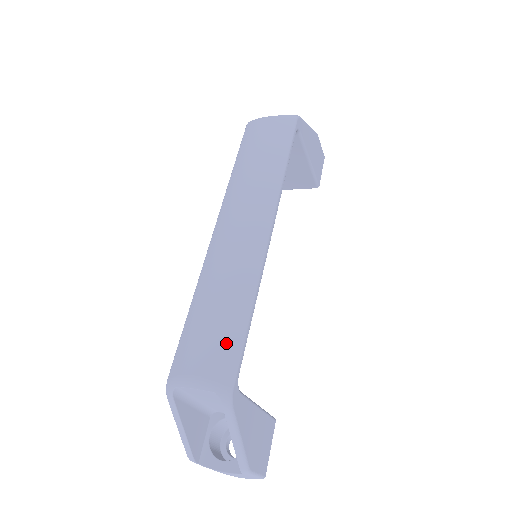
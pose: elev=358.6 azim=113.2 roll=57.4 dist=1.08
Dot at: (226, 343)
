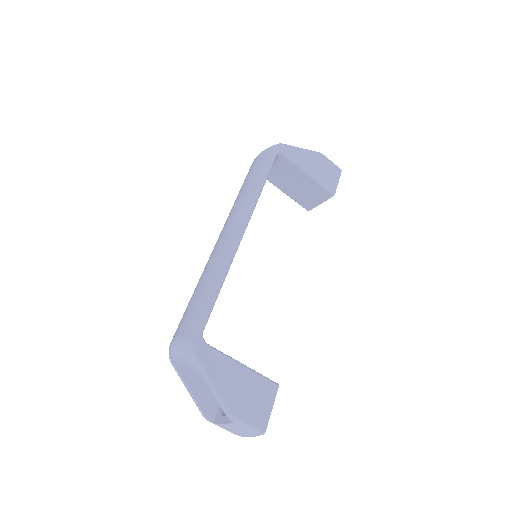
Dot at: (196, 310)
